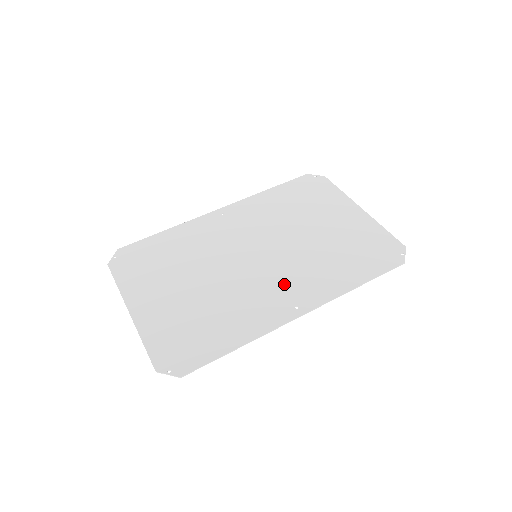
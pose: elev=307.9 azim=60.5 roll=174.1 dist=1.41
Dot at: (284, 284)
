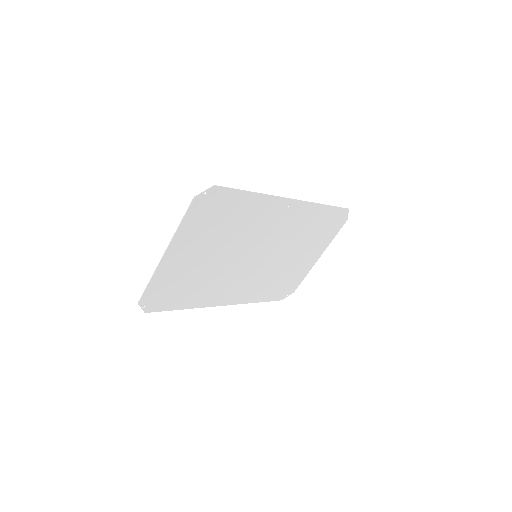
Dot at: (278, 226)
